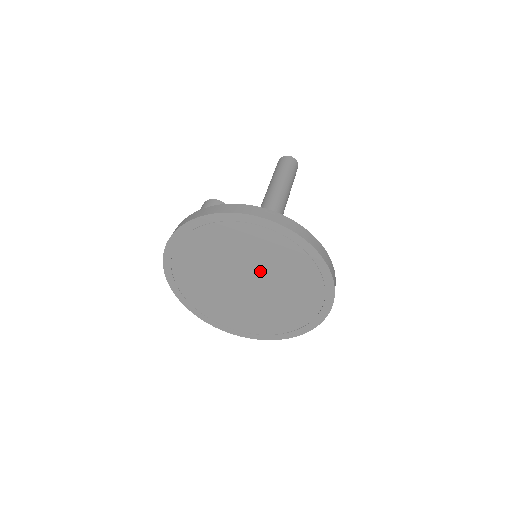
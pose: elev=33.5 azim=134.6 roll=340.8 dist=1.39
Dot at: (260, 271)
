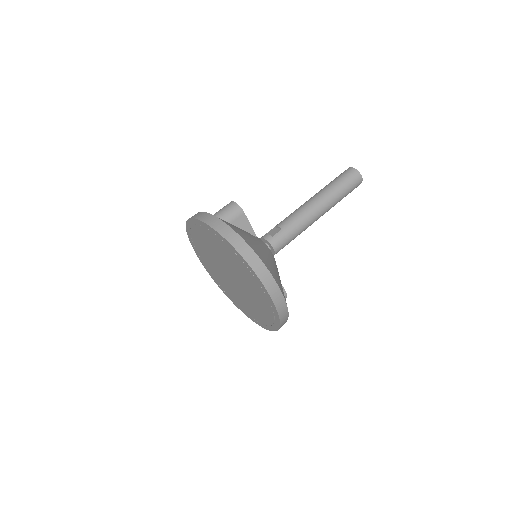
Dot at: (239, 278)
